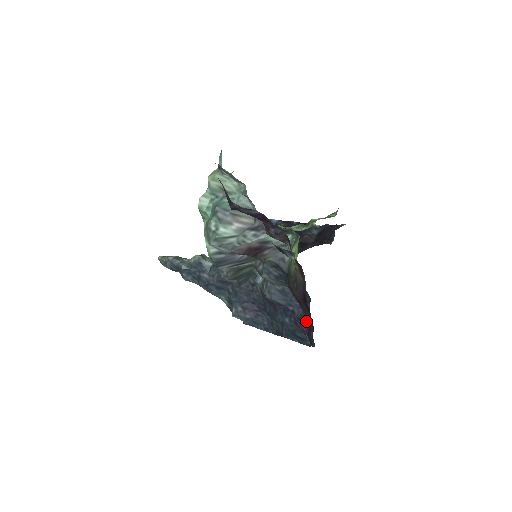
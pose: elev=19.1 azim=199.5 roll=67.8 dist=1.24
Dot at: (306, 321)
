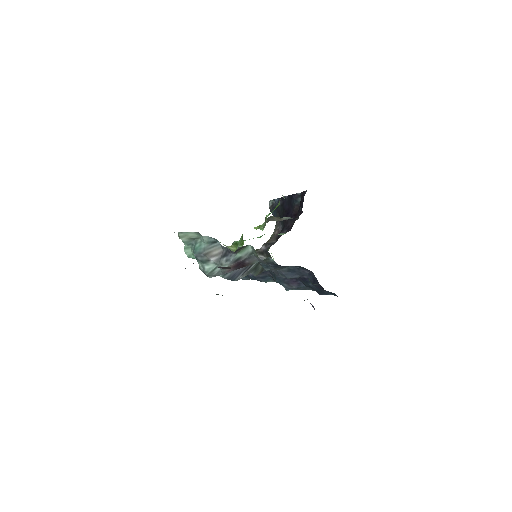
Dot at: occluded
